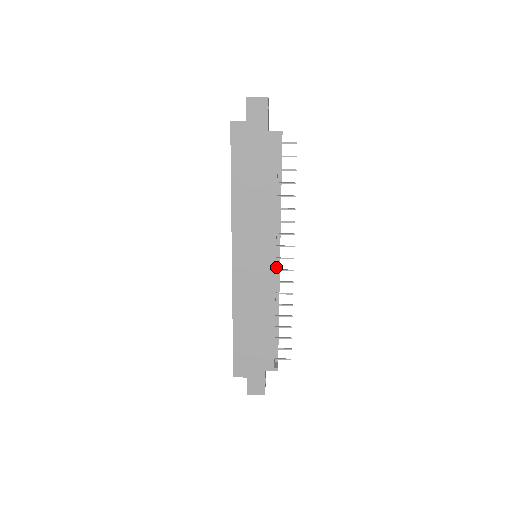
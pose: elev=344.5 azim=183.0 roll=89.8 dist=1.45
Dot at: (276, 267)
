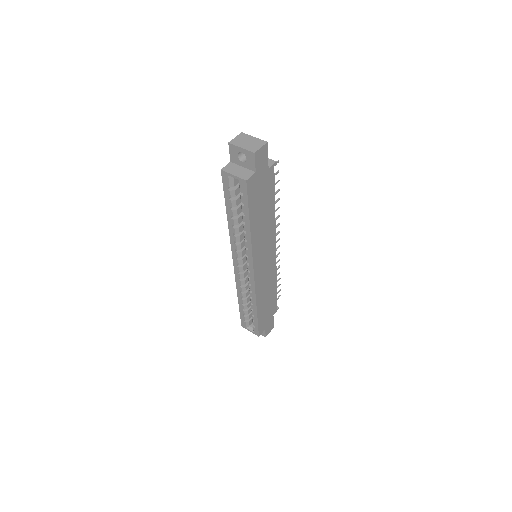
Dot at: occluded
